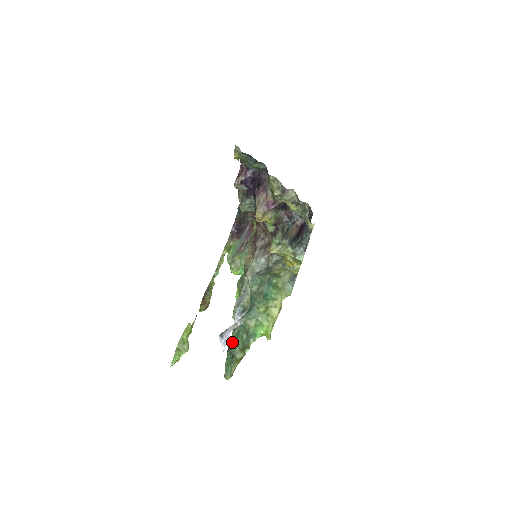
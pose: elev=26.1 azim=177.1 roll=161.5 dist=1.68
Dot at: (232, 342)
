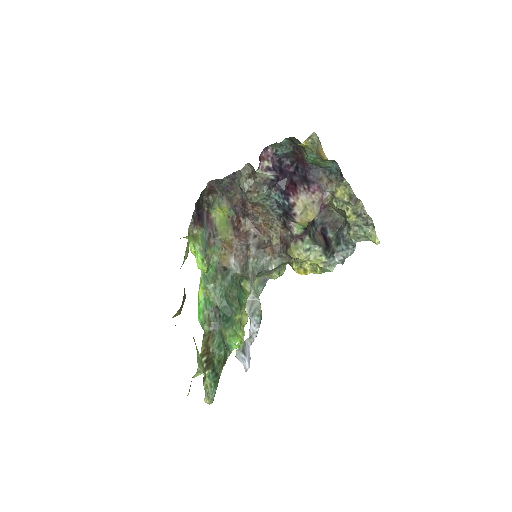
Dot at: (213, 357)
